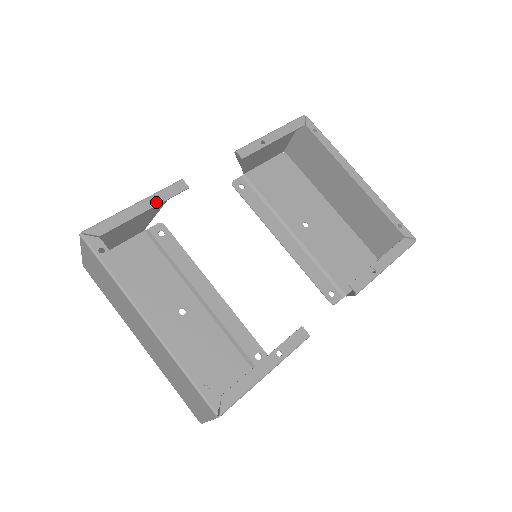
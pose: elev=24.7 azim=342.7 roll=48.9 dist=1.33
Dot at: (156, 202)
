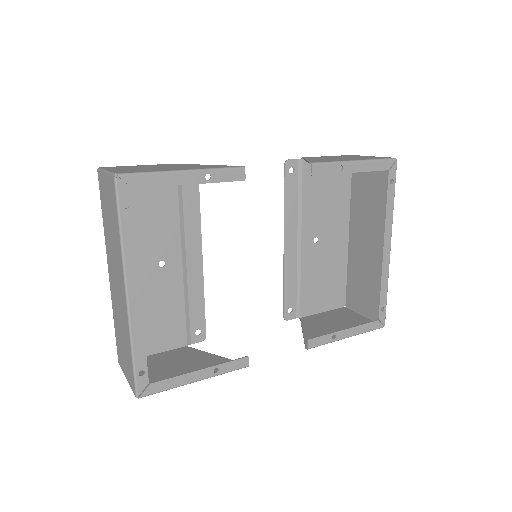
Dot at: (206, 180)
